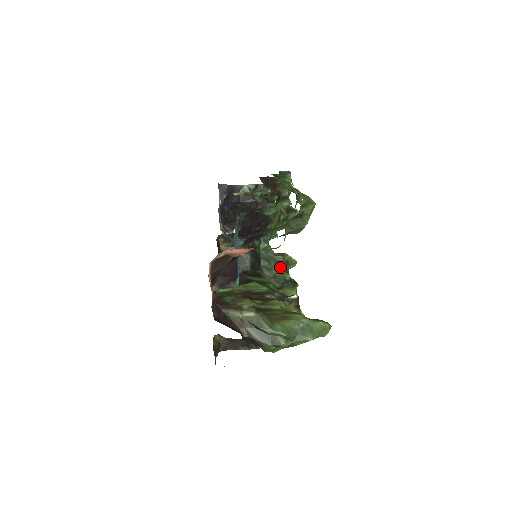
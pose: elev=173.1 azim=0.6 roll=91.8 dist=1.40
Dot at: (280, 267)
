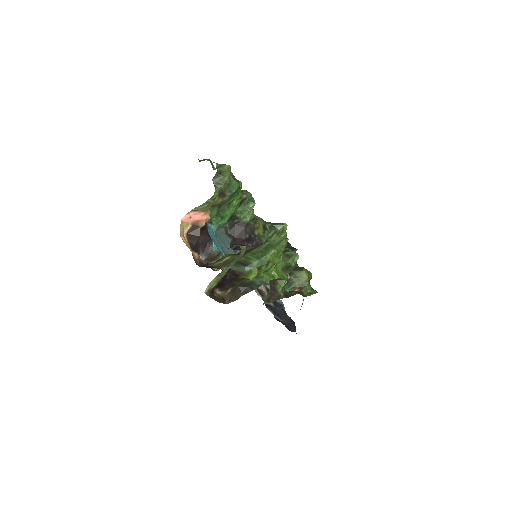
Dot at: occluded
